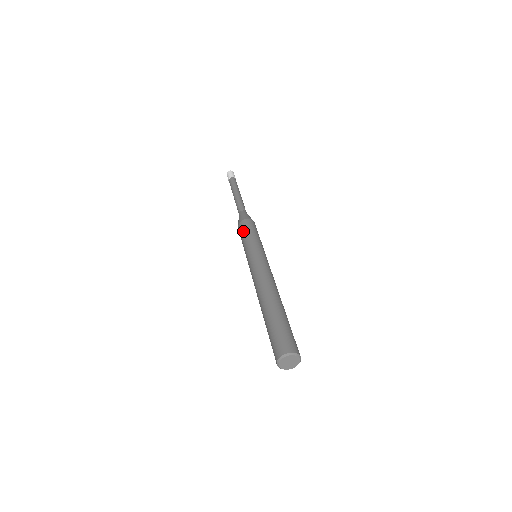
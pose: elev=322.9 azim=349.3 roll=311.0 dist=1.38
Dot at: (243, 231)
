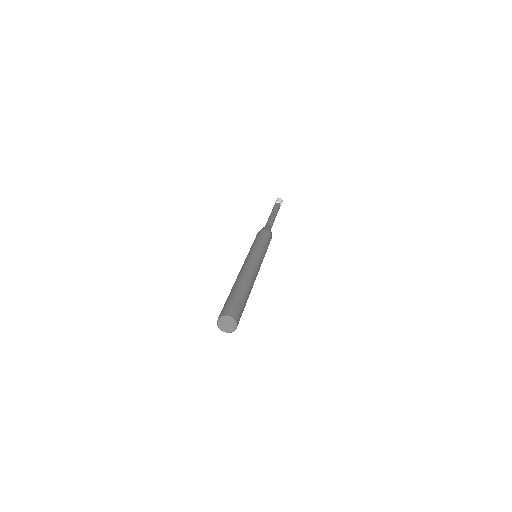
Dot at: (258, 236)
